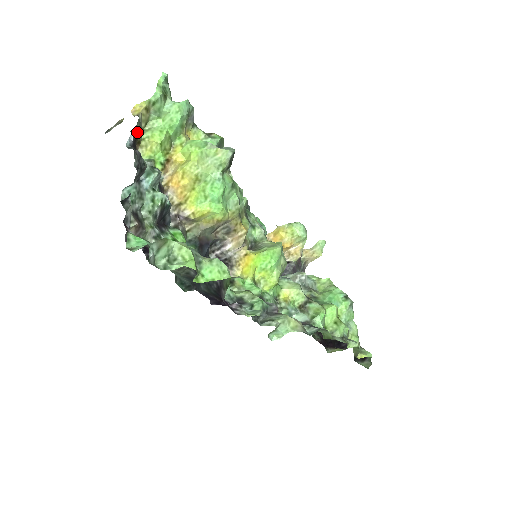
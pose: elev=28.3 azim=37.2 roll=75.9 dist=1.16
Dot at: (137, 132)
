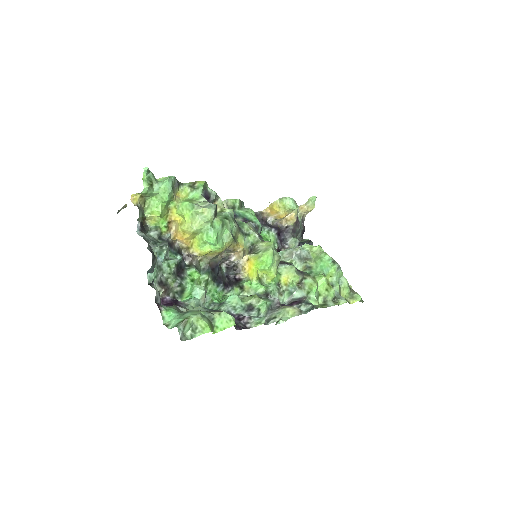
Dot at: (141, 218)
